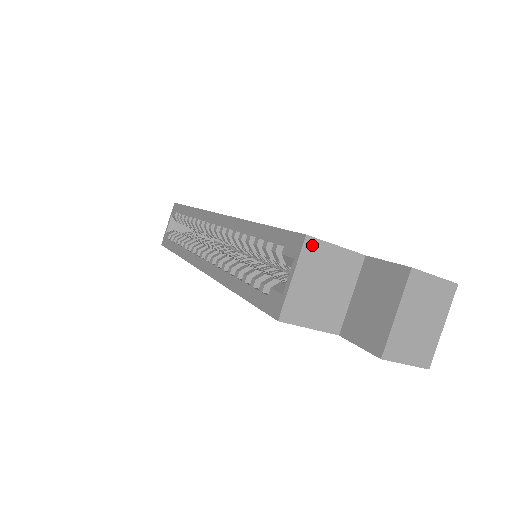
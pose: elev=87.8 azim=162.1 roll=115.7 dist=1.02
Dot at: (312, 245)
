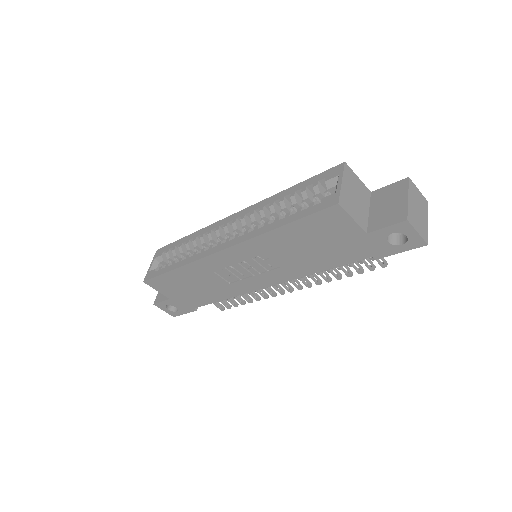
Dot at: (348, 169)
